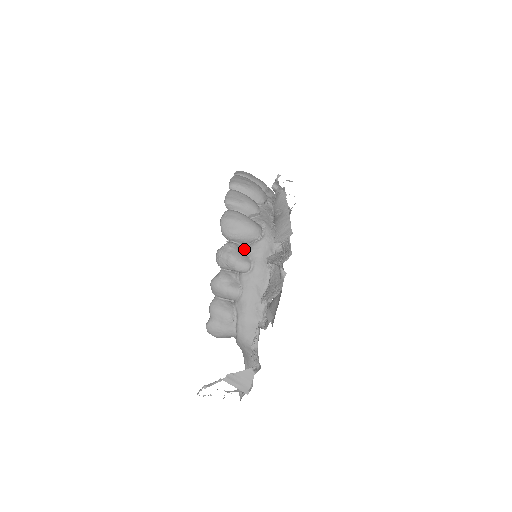
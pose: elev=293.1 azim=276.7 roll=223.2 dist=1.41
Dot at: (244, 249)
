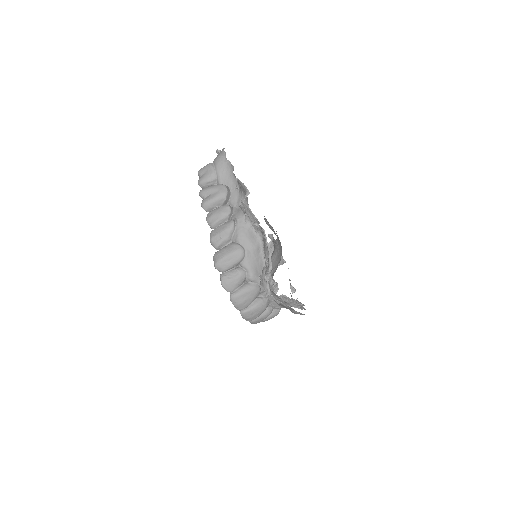
Dot at: occluded
